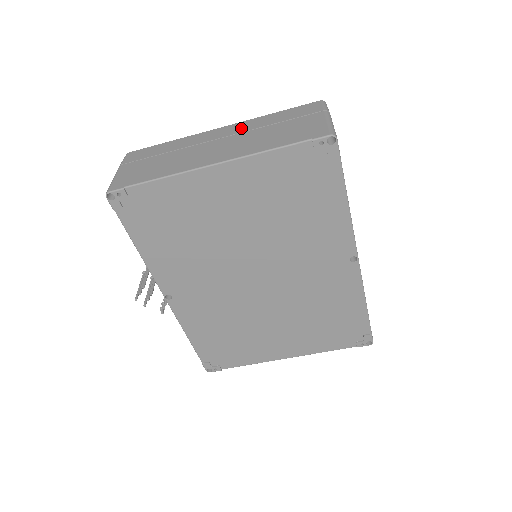
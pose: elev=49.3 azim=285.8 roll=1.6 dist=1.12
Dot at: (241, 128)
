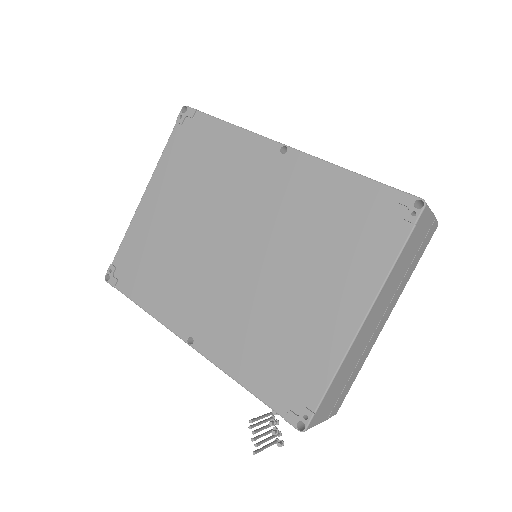
Dot at: occluded
